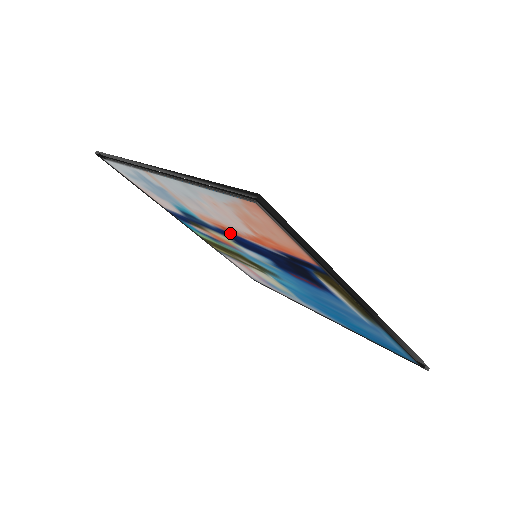
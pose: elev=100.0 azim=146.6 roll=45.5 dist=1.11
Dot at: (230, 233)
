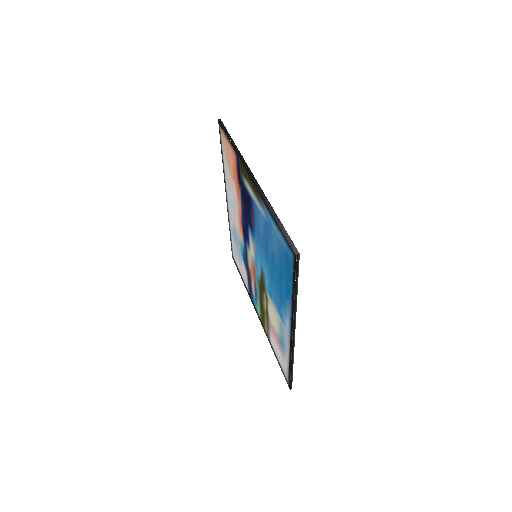
Dot at: (243, 226)
